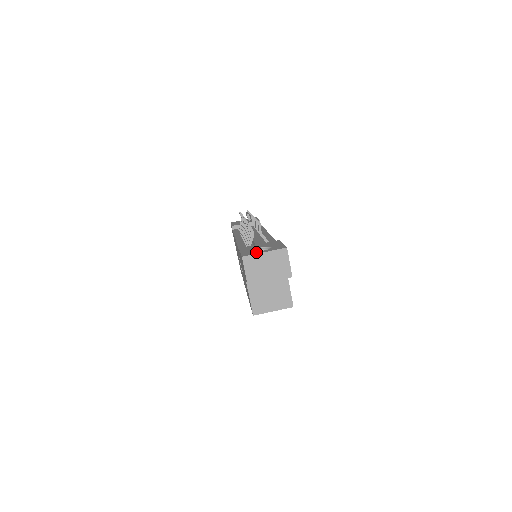
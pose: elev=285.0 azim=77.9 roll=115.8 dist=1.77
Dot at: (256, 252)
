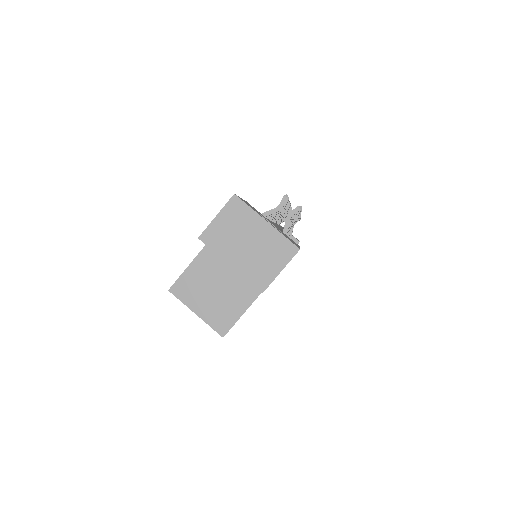
Dot at: occluded
